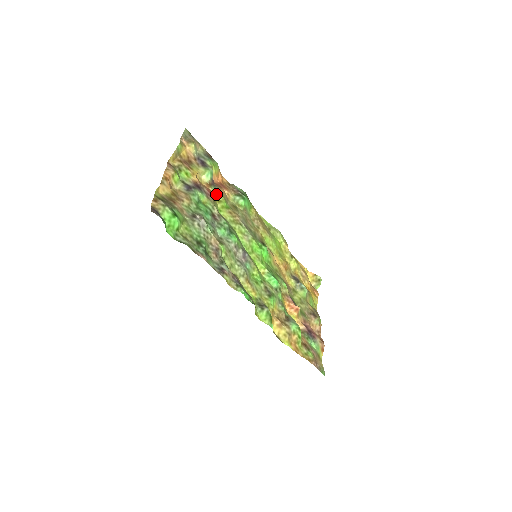
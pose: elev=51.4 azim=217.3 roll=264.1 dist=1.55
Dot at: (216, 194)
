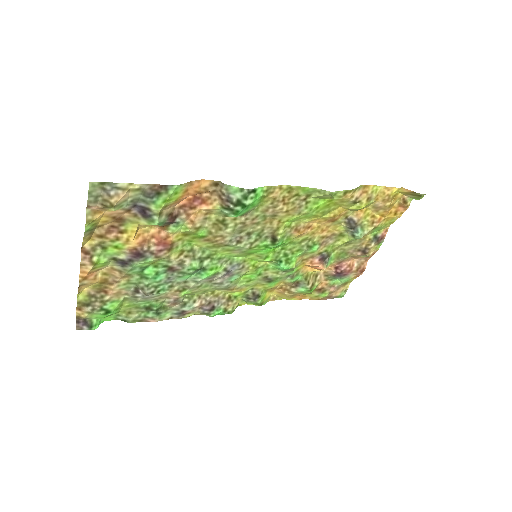
Dot at: (179, 230)
